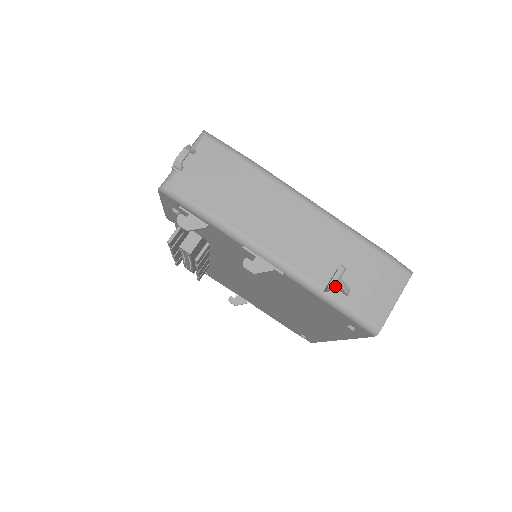
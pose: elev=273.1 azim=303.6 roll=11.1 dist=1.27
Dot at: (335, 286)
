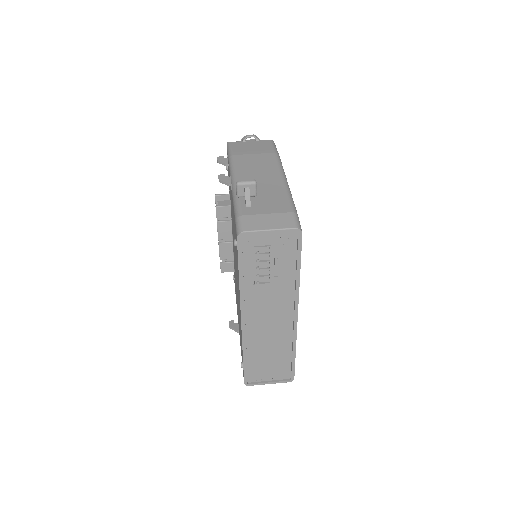
Dot at: (245, 197)
